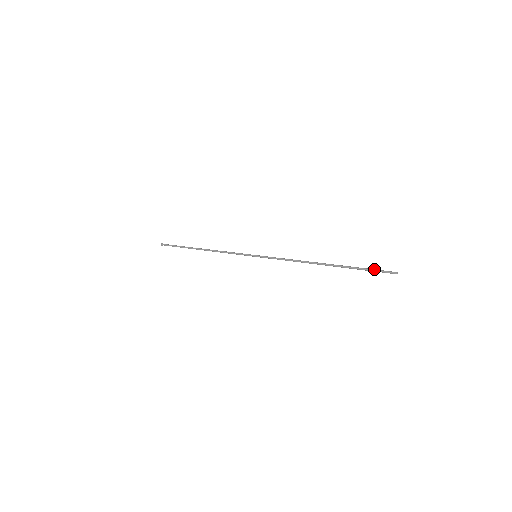
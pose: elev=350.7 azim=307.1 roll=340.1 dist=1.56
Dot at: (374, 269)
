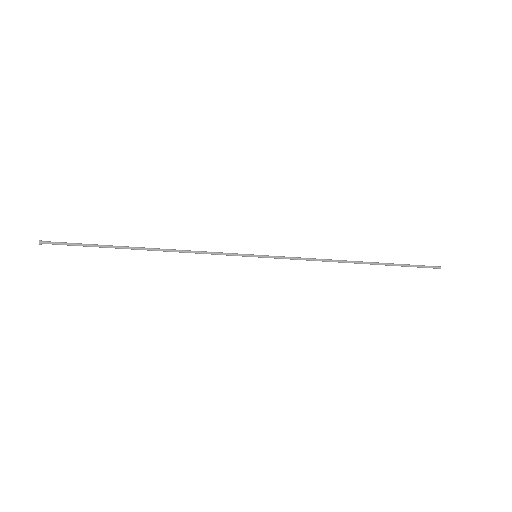
Dot at: (418, 265)
